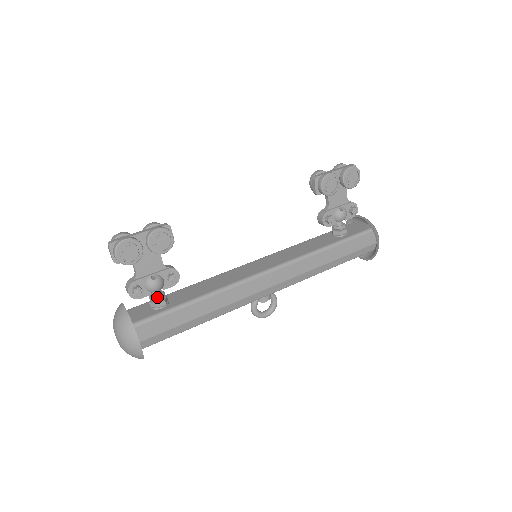
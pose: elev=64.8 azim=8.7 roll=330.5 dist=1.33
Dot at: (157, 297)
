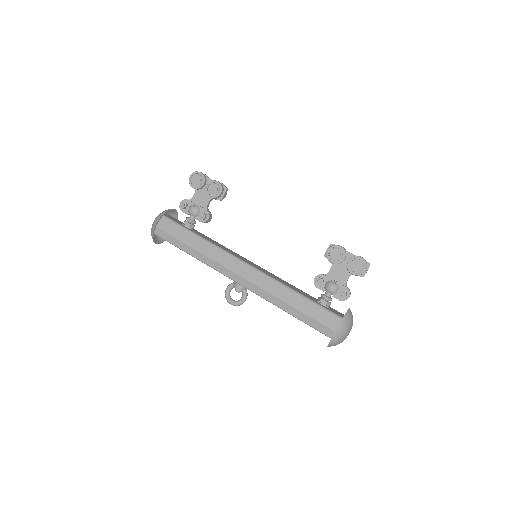
Dot at: (189, 218)
